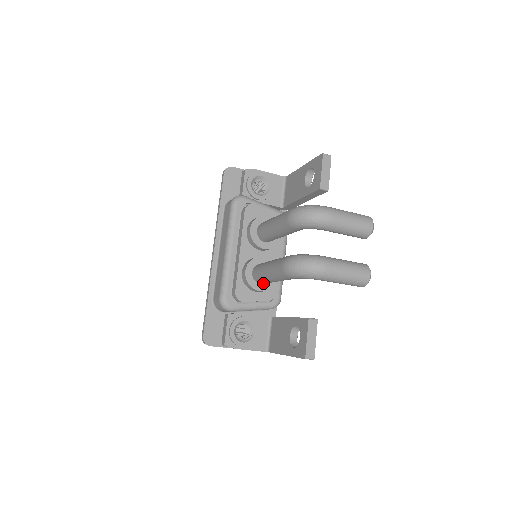
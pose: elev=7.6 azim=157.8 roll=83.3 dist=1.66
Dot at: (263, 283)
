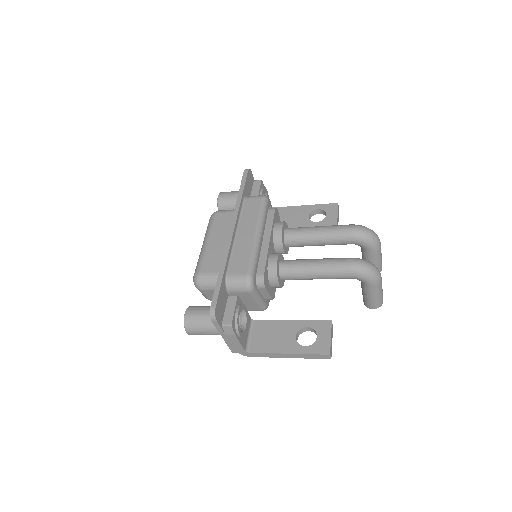
Dot at: (287, 278)
